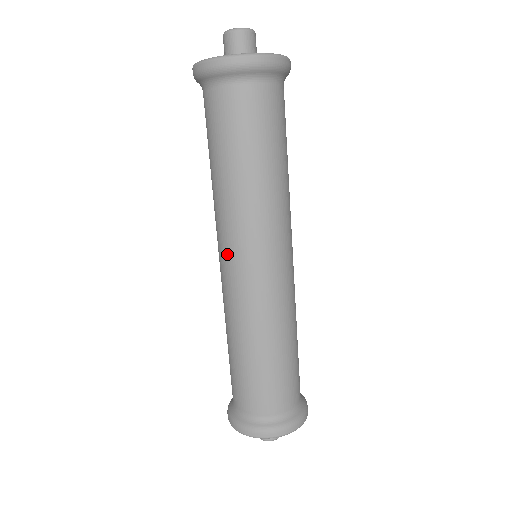
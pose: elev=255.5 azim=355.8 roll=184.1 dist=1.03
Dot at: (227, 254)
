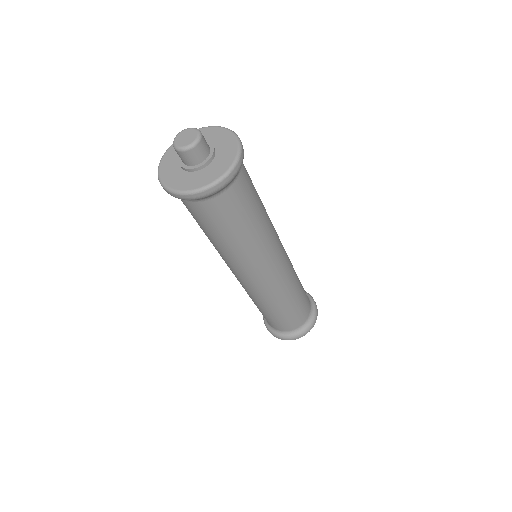
Dot at: occluded
